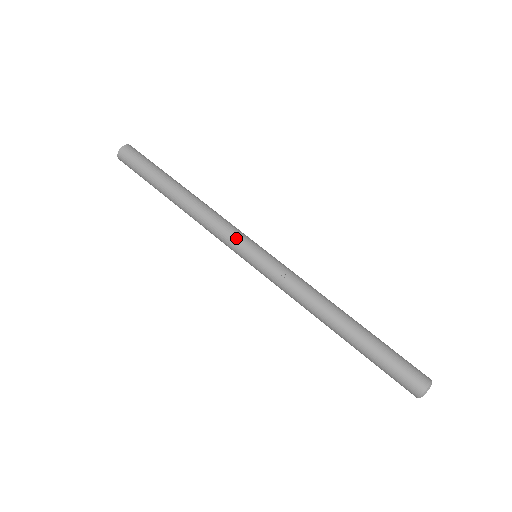
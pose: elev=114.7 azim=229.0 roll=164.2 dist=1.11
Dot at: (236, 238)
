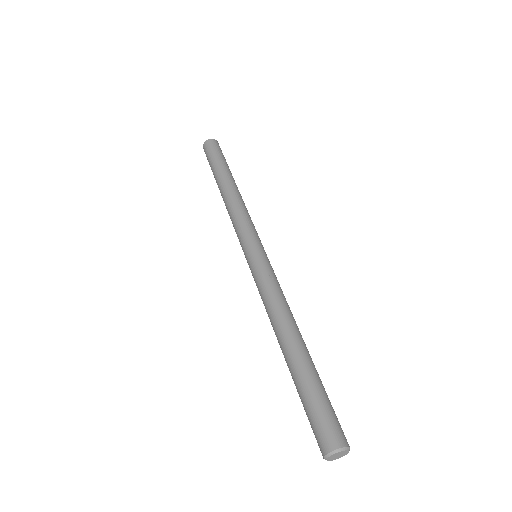
Dot at: (253, 231)
